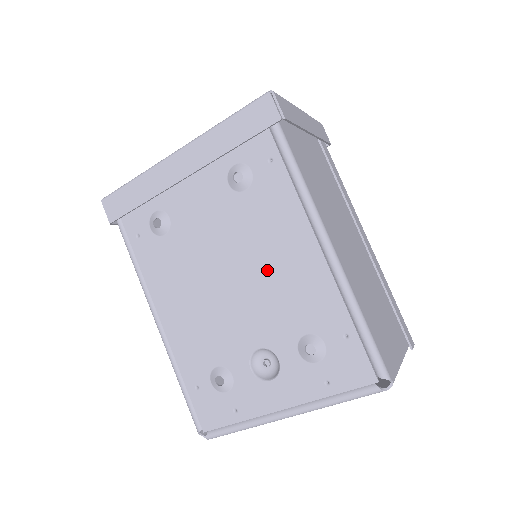
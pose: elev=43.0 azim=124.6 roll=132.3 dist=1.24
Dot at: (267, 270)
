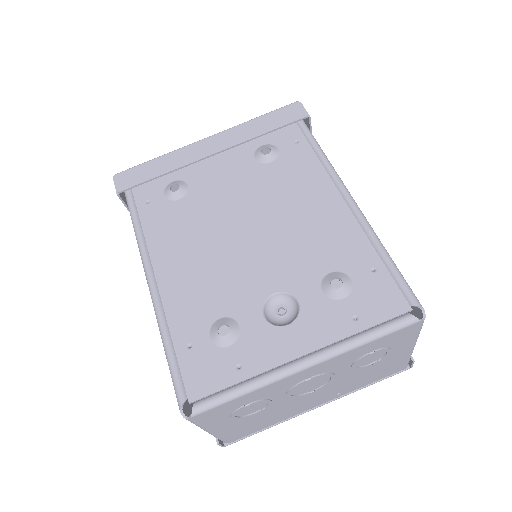
Dot at: (289, 220)
